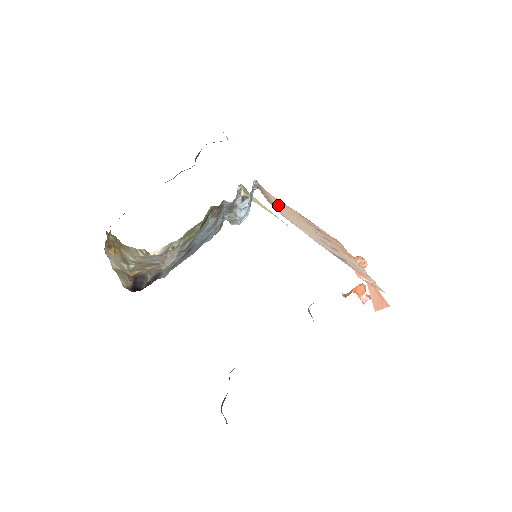
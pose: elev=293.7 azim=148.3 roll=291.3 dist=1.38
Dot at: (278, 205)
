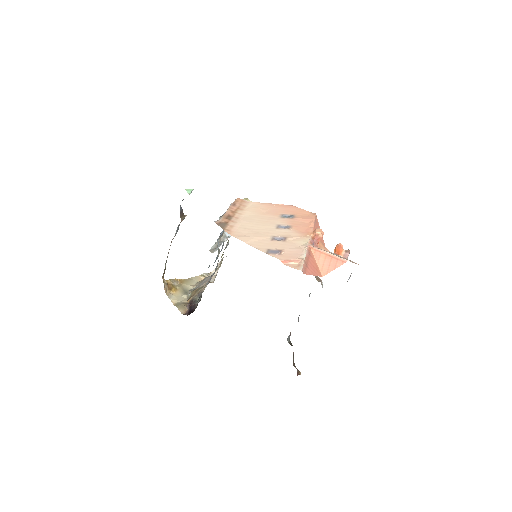
Dot at: (247, 217)
